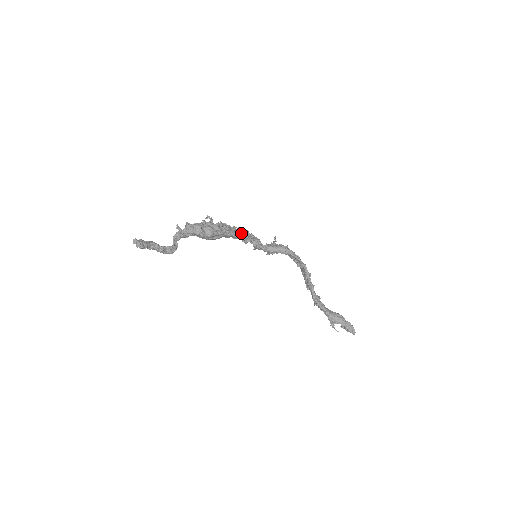
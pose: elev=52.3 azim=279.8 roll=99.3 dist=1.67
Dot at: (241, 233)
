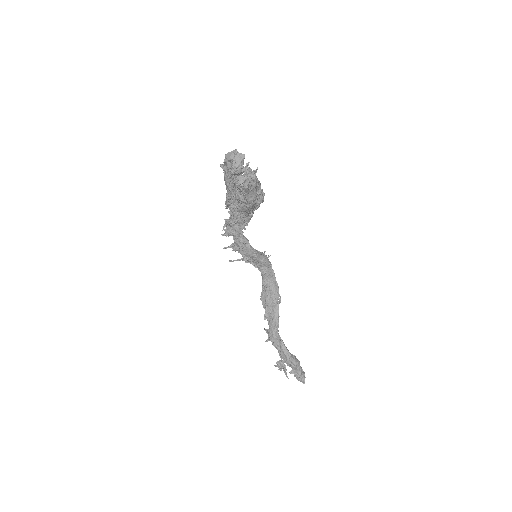
Dot at: occluded
